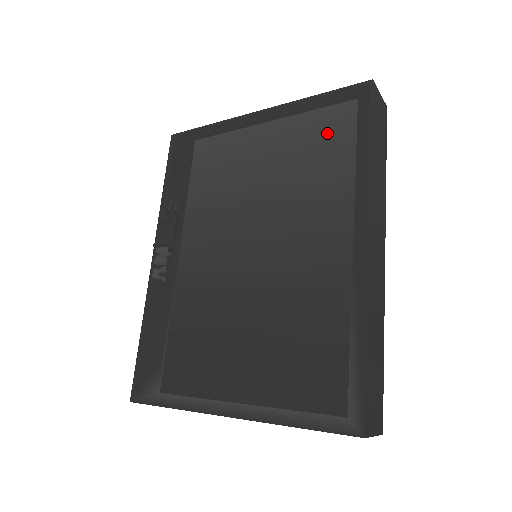
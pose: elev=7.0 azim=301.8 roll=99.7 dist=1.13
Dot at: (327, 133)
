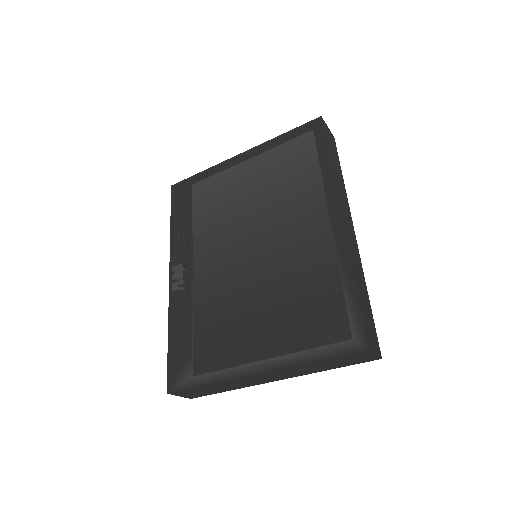
Dot at: (296, 156)
